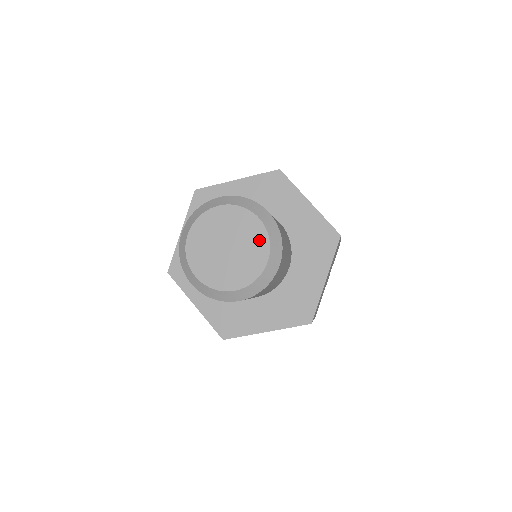
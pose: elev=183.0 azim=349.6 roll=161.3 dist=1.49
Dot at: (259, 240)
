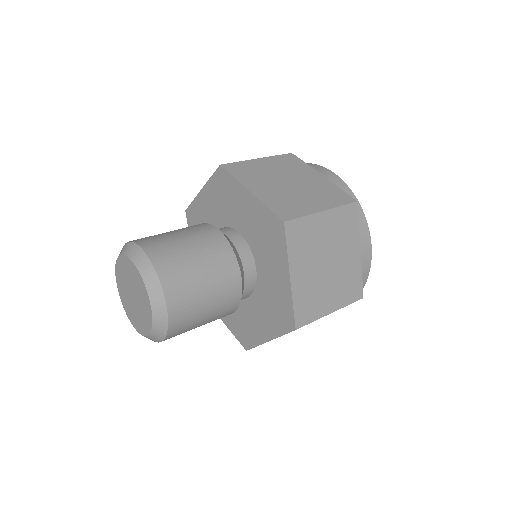
Dot at: (147, 317)
